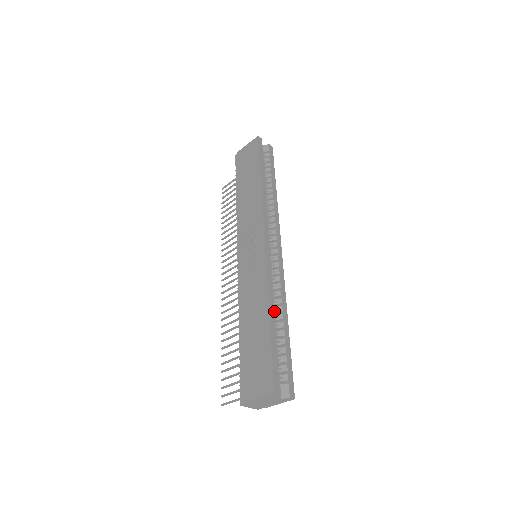
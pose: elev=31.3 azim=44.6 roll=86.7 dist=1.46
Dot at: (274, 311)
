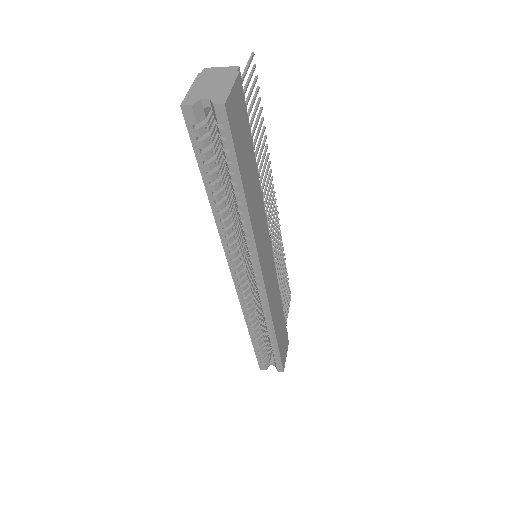
Dot at: occluded
